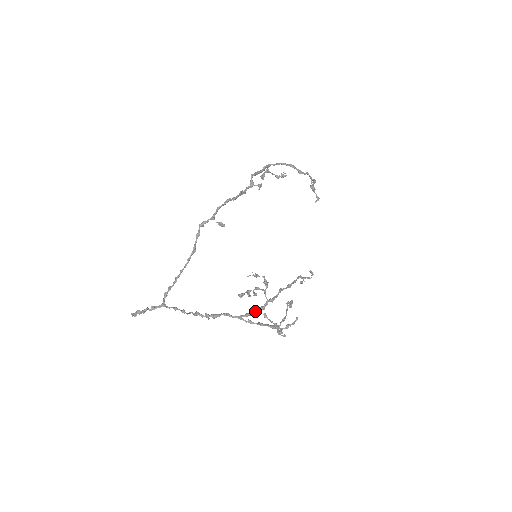
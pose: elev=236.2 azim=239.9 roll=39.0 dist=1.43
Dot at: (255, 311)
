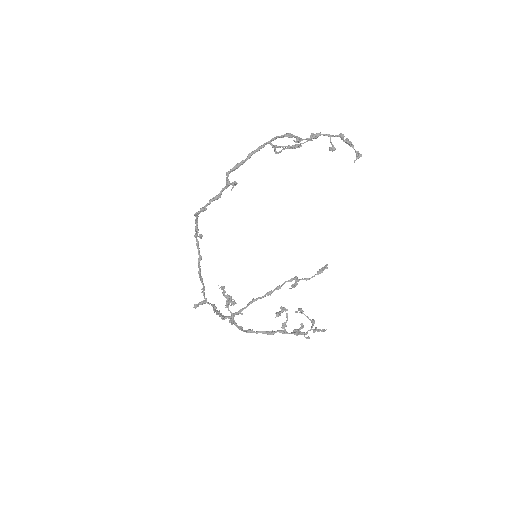
Dot at: occluded
